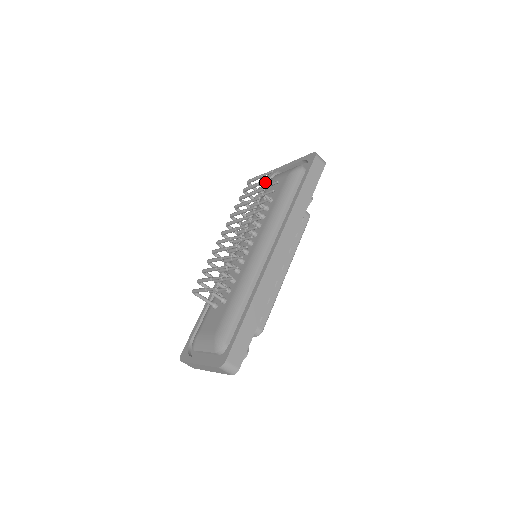
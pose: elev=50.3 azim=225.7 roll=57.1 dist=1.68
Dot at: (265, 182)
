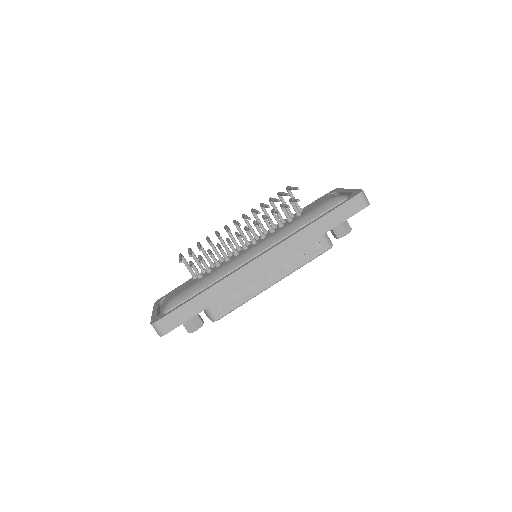
Dot at: (286, 195)
